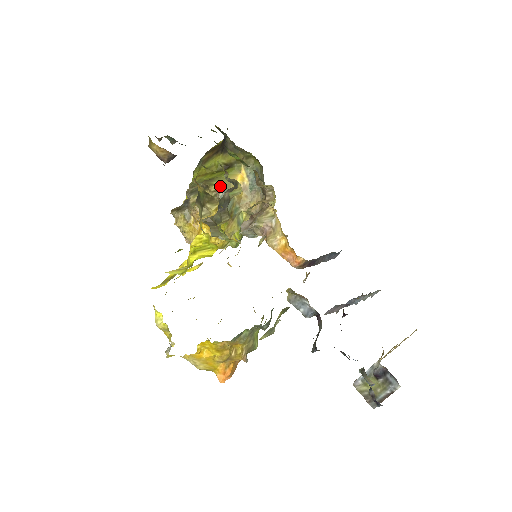
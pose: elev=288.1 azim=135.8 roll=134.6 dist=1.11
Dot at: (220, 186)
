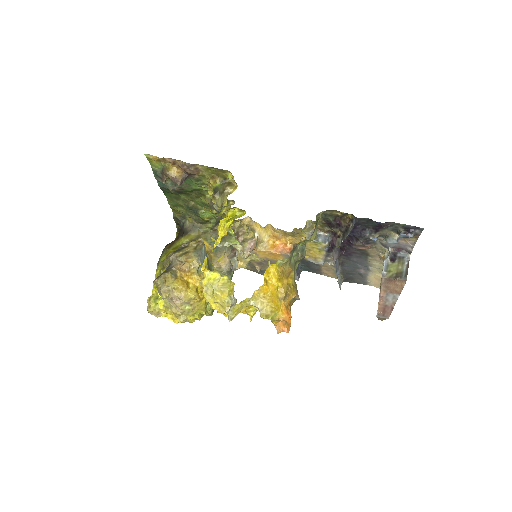
Dot at: (199, 239)
